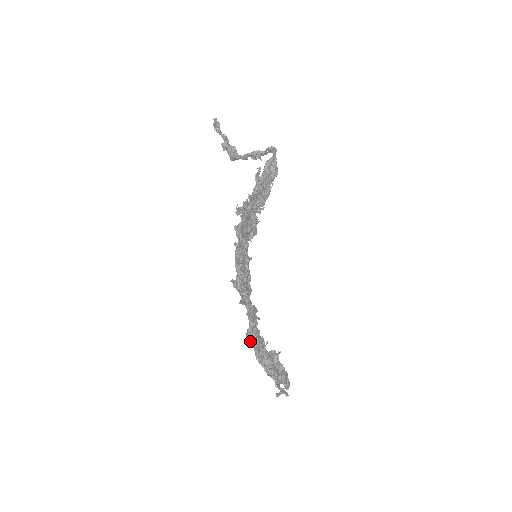
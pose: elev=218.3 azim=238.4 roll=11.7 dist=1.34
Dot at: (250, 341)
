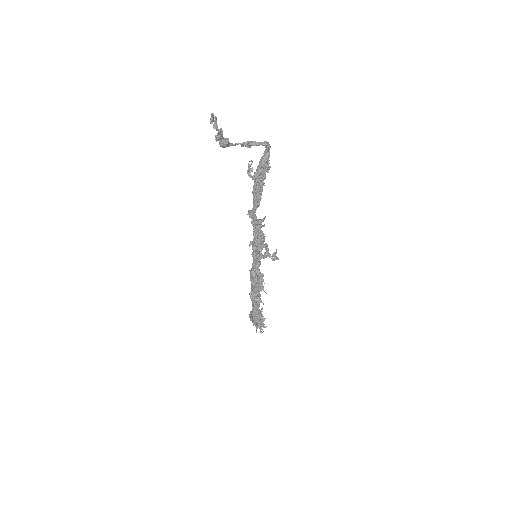
Dot at: occluded
